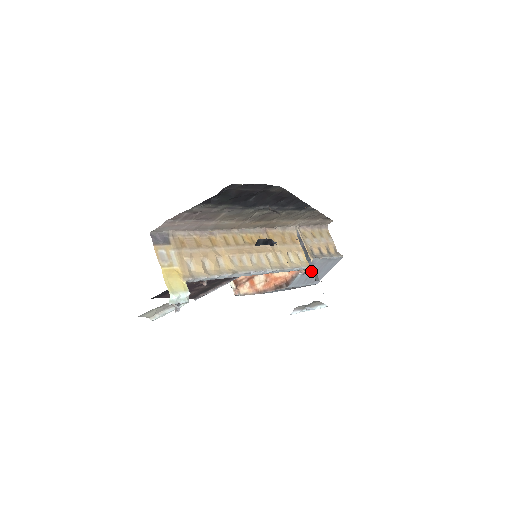
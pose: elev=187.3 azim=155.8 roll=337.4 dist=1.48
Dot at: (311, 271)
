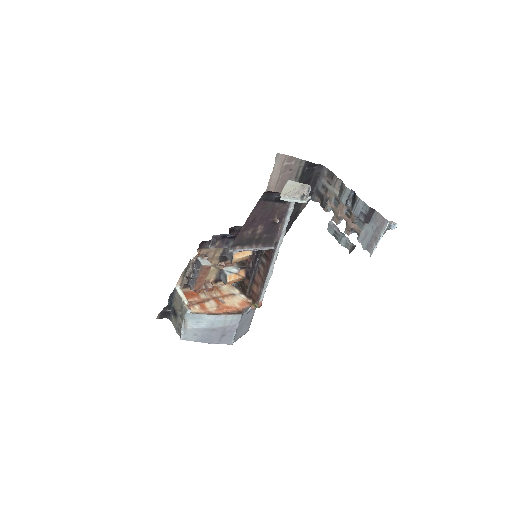
Dot at: (247, 317)
